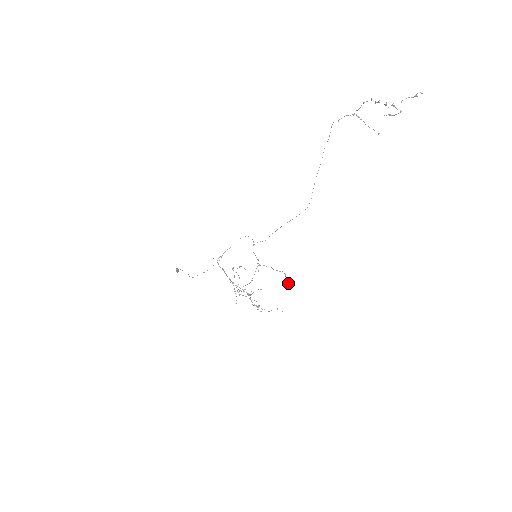
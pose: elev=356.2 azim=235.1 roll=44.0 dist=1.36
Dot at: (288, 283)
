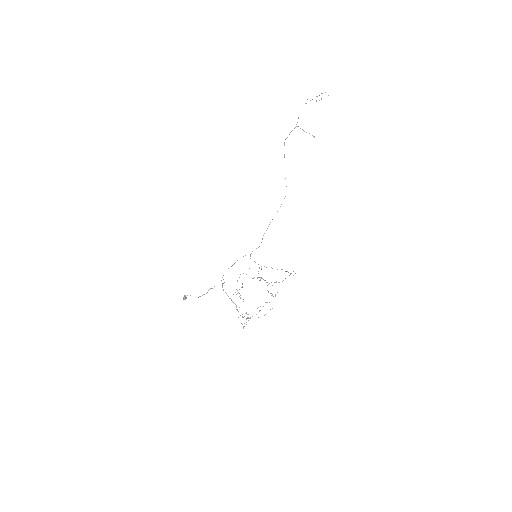
Dot at: (290, 273)
